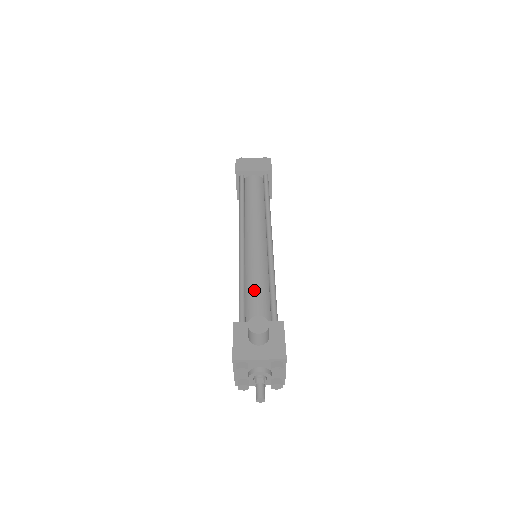
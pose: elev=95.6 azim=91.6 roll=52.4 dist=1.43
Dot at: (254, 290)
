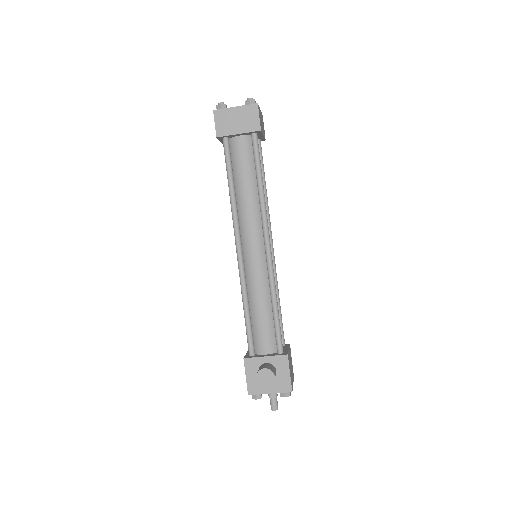
Dot at: (258, 315)
